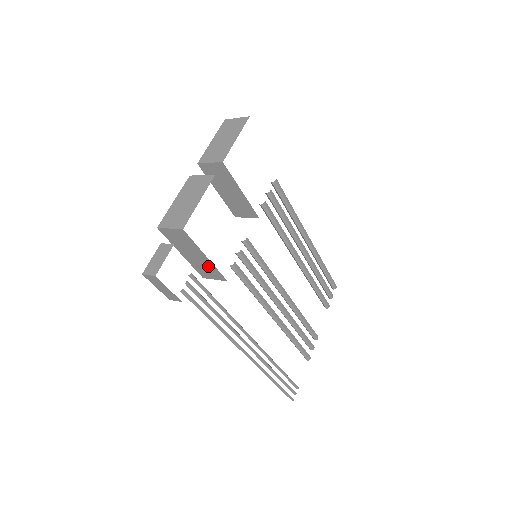
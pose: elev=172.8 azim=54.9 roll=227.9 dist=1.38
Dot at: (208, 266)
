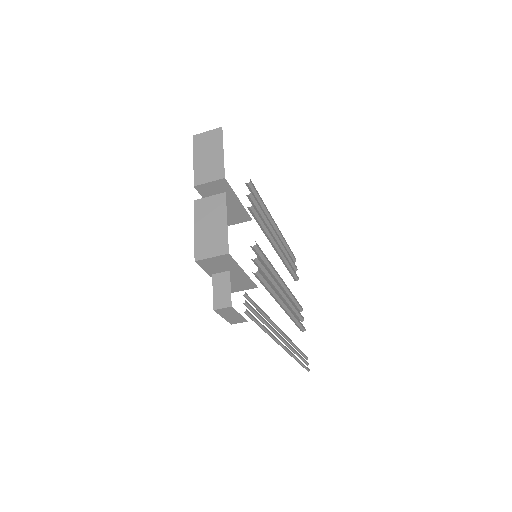
Dot at: (241, 280)
